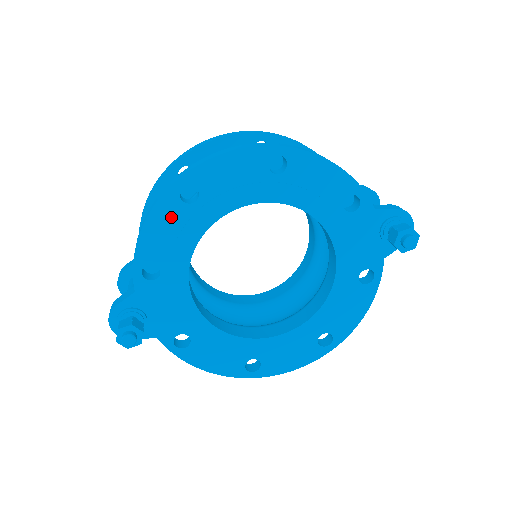
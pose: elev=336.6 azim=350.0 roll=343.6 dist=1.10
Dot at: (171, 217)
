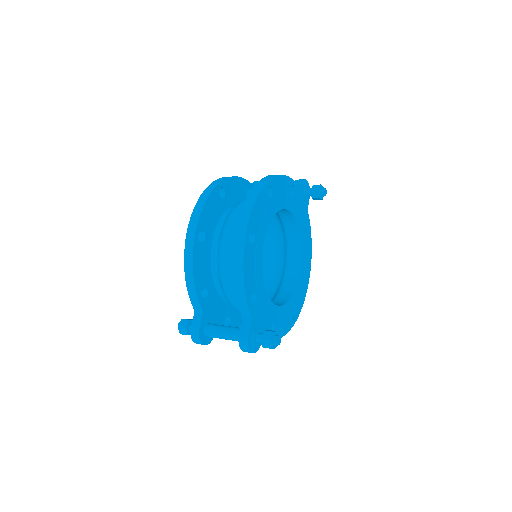
Dot at: (250, 258)
